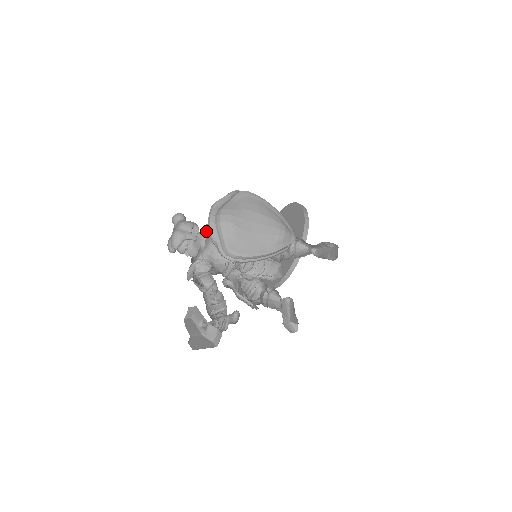
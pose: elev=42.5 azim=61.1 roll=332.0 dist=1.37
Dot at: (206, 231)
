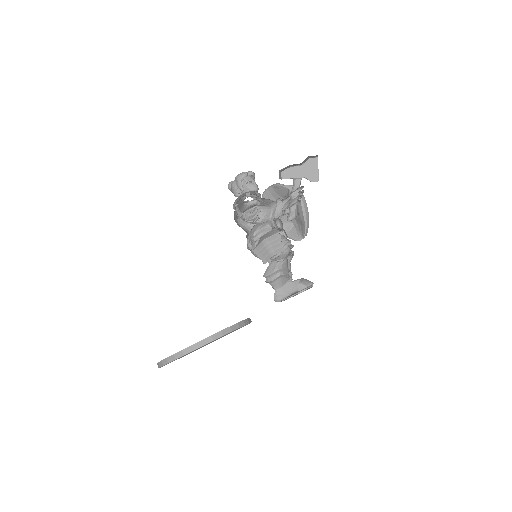
Dot at: occluded
